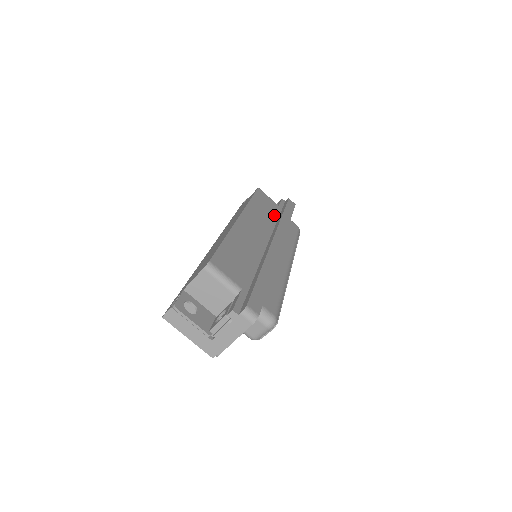
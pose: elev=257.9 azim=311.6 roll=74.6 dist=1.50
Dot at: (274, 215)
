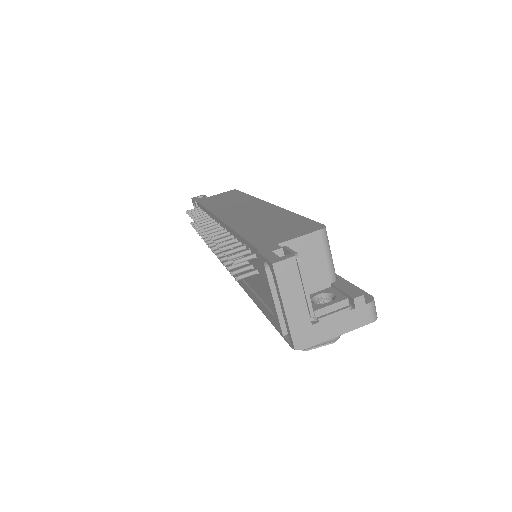
Dot at: occluded
